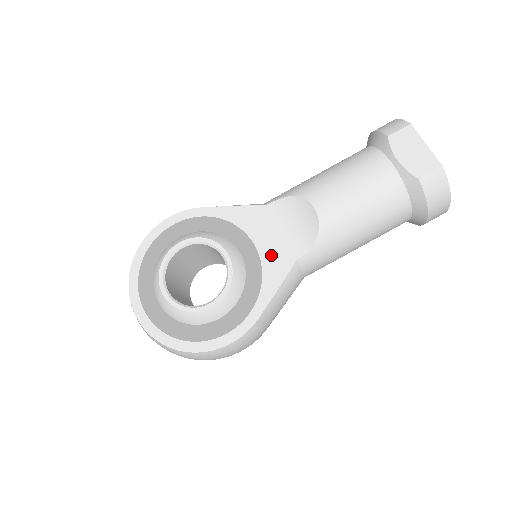
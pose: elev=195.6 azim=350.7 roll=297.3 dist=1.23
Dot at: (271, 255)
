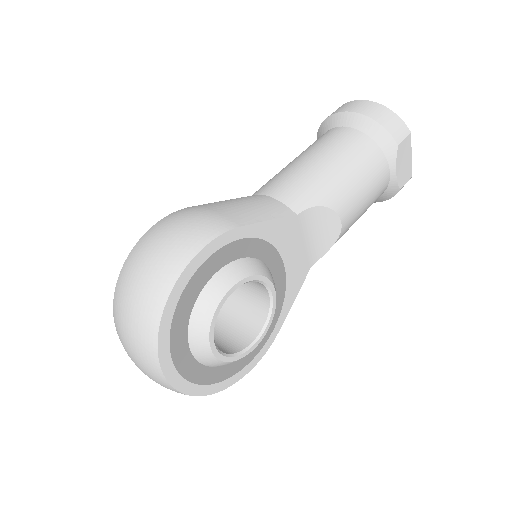
Dot at: (294, 270)
